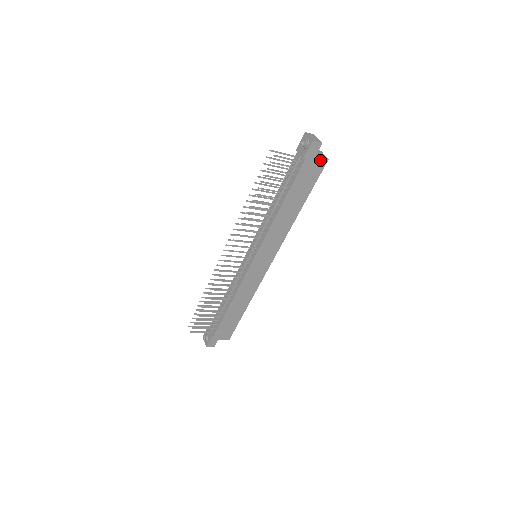
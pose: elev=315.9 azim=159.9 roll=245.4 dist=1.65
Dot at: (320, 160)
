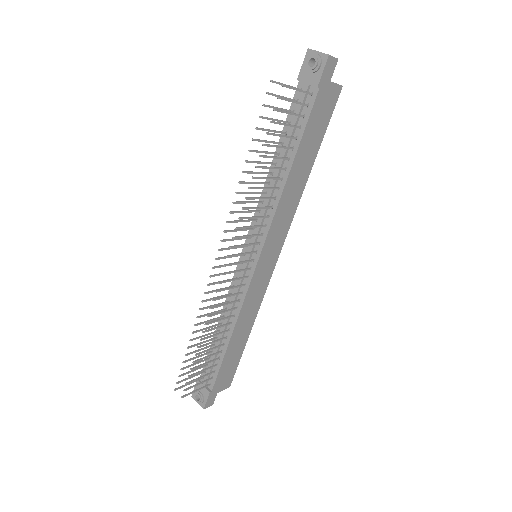
Dot at: (334, 88)
